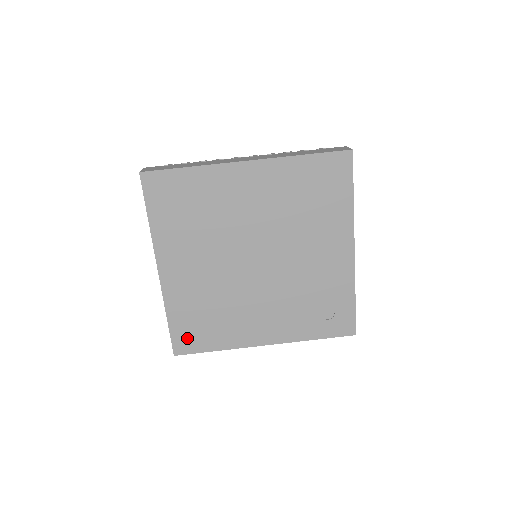
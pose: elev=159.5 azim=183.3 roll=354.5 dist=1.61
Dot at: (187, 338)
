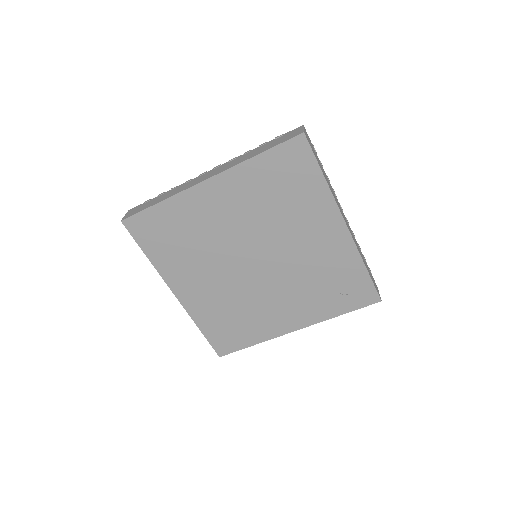
Dot at: (224, 341)
